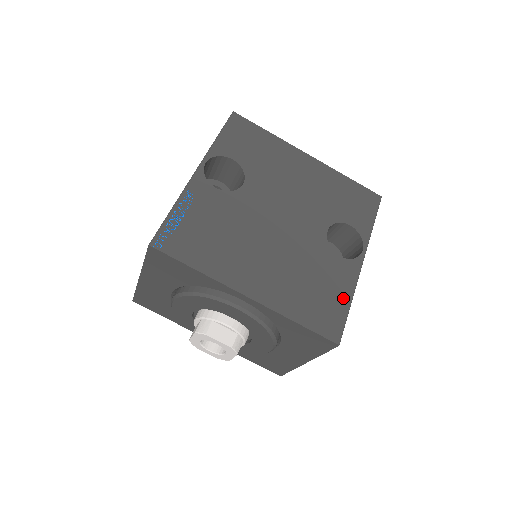
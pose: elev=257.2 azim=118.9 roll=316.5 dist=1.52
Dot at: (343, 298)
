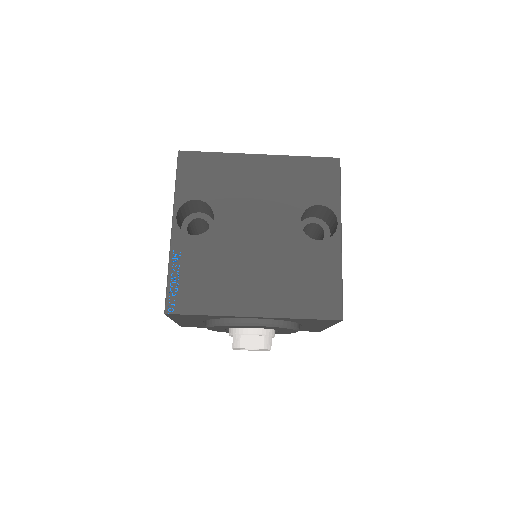
Dot at: (334, 278)
